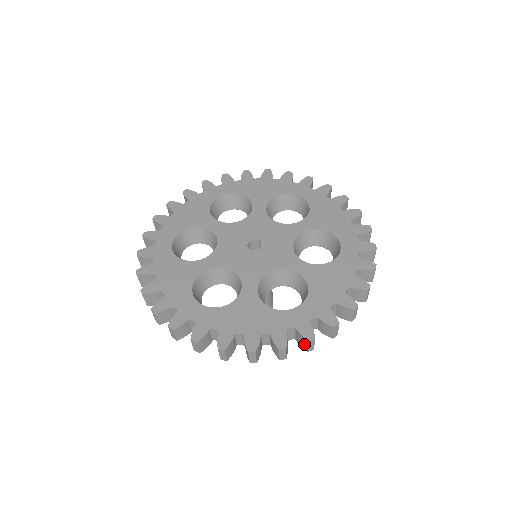
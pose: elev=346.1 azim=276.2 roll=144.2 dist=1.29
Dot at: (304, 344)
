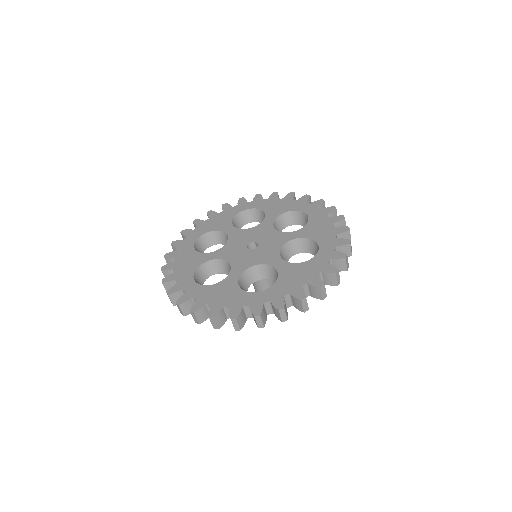
Dot at: (343, 266)
